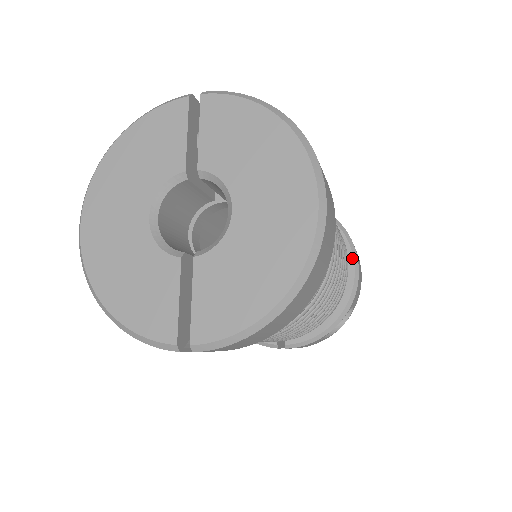
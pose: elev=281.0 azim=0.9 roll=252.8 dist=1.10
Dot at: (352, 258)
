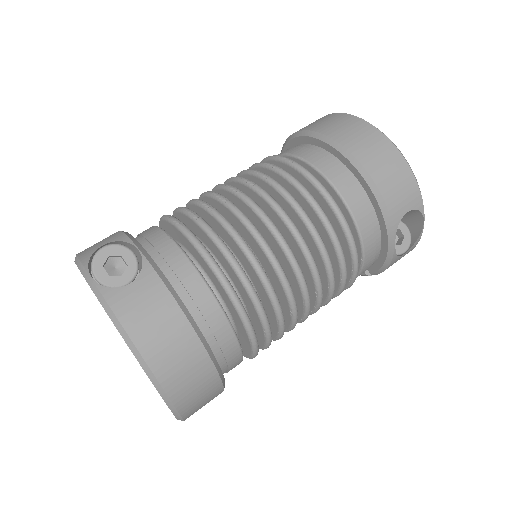
Dot at: (361, 177)
